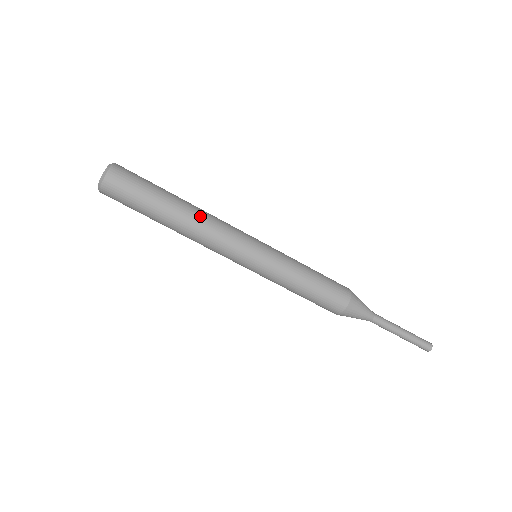
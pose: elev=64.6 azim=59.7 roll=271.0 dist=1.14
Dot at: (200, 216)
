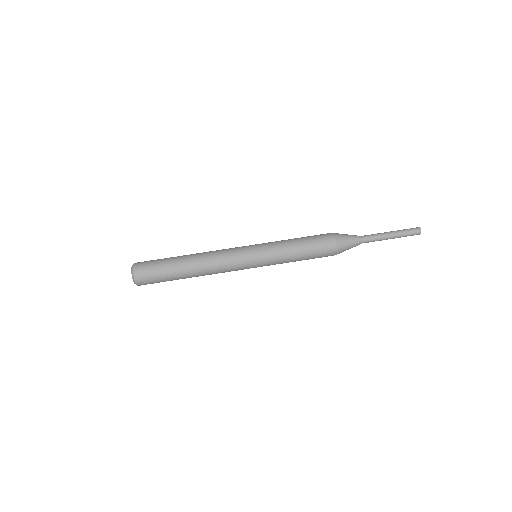
Dot at: occluded
